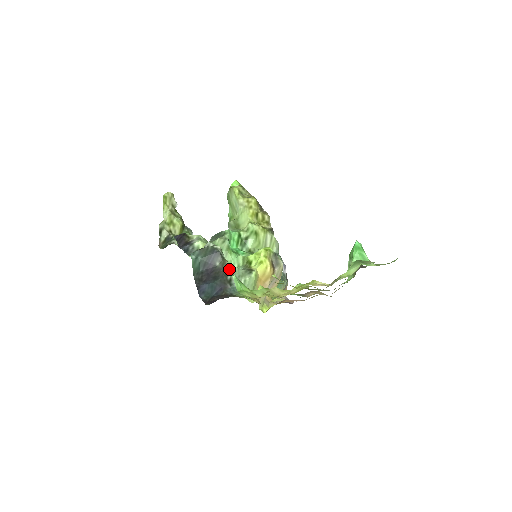
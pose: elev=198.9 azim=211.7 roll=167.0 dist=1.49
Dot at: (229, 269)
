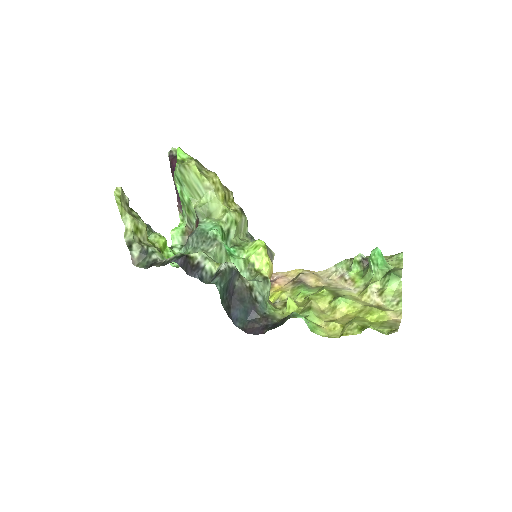
Dot at: (249, 285)
